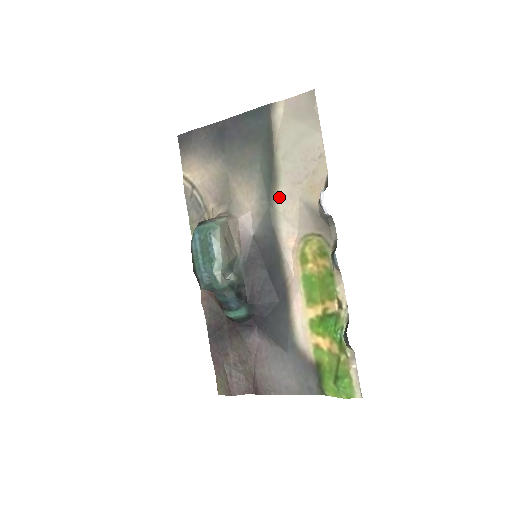
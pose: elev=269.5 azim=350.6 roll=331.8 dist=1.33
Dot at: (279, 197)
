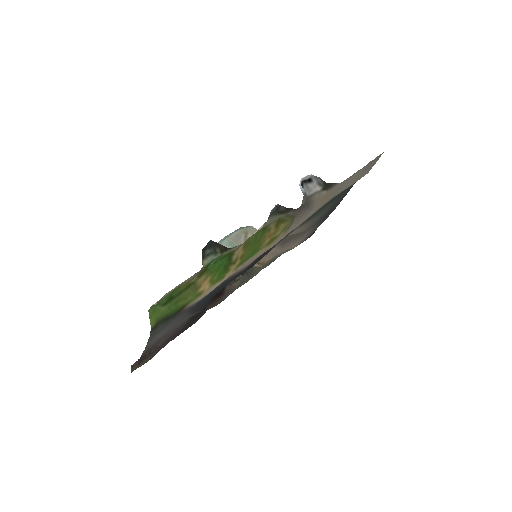
Dot at: occluded
